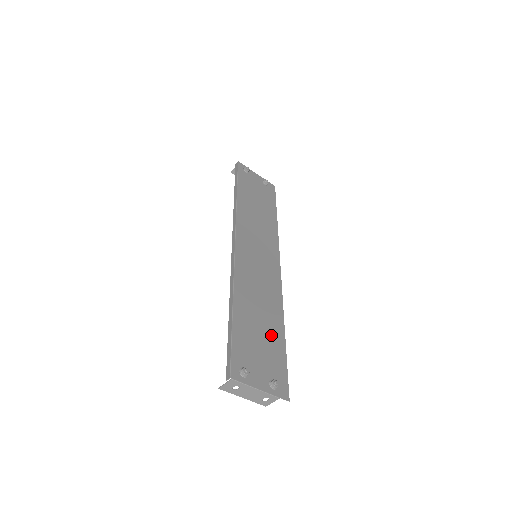
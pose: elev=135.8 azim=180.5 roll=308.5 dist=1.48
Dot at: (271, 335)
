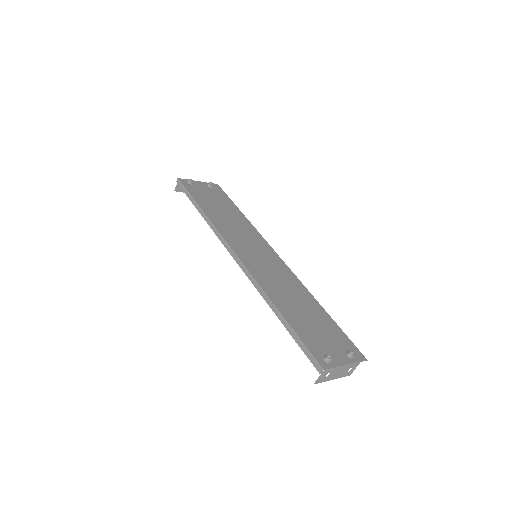
Dot at: (317, 316)
